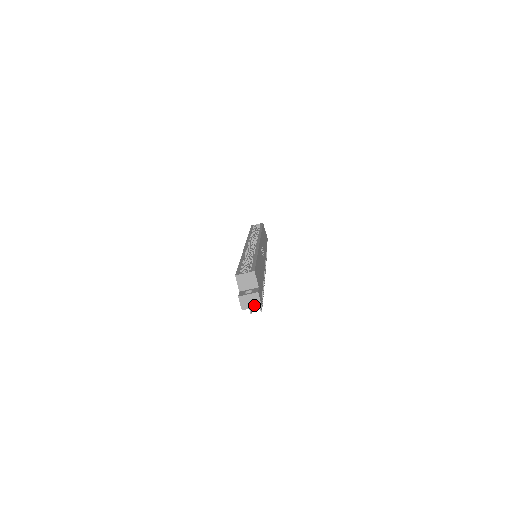
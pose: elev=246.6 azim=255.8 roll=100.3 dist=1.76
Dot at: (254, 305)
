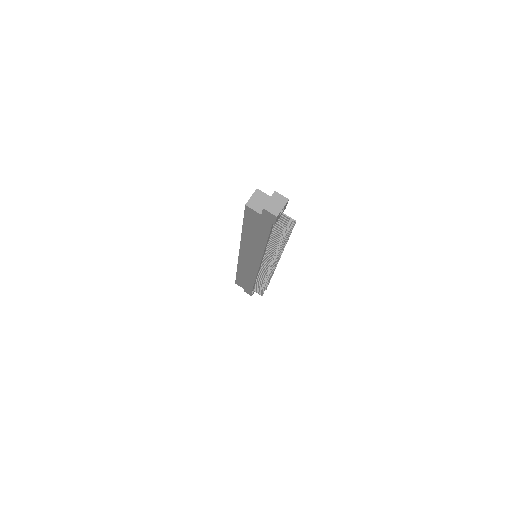
Dot at: (282, 204)
